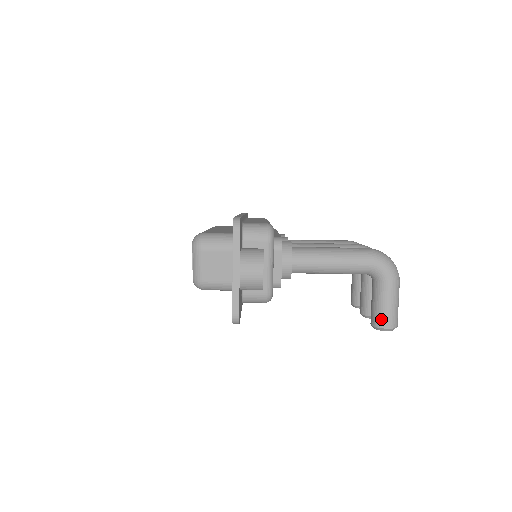
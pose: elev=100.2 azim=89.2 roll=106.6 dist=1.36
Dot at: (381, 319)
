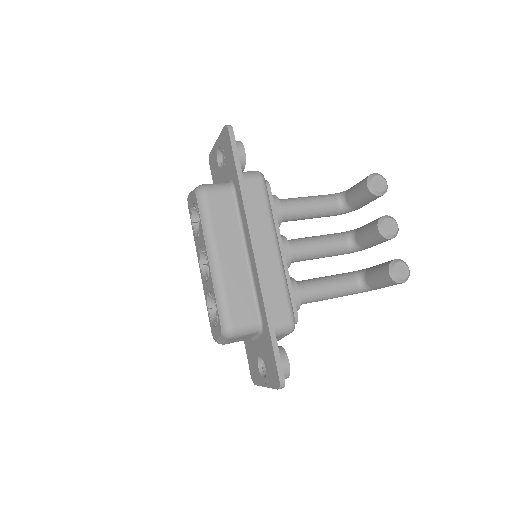
Dot at: (365, 178)
